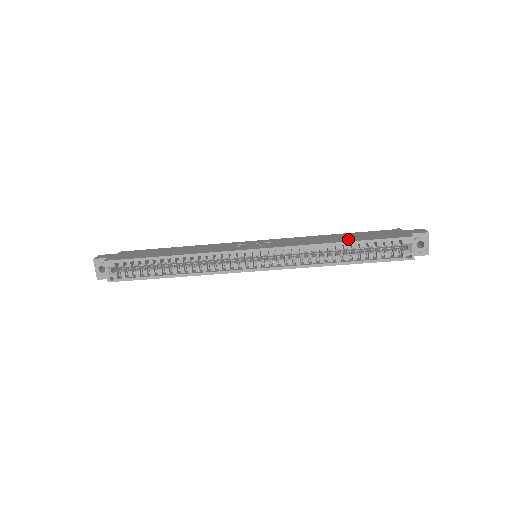
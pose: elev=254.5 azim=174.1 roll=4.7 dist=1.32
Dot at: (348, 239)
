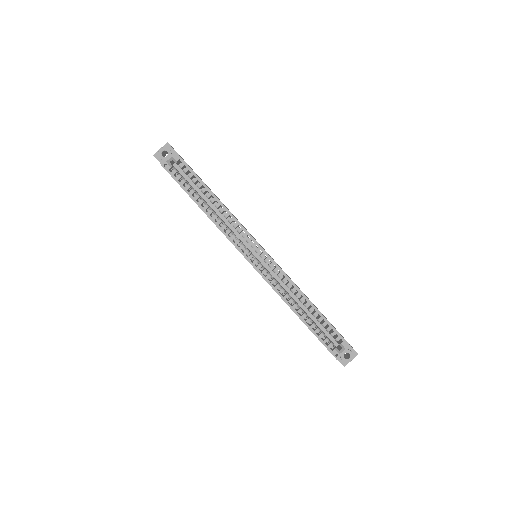
Dot at: occluded
